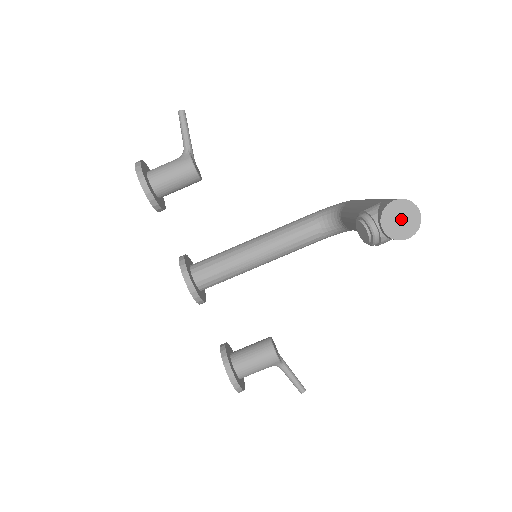
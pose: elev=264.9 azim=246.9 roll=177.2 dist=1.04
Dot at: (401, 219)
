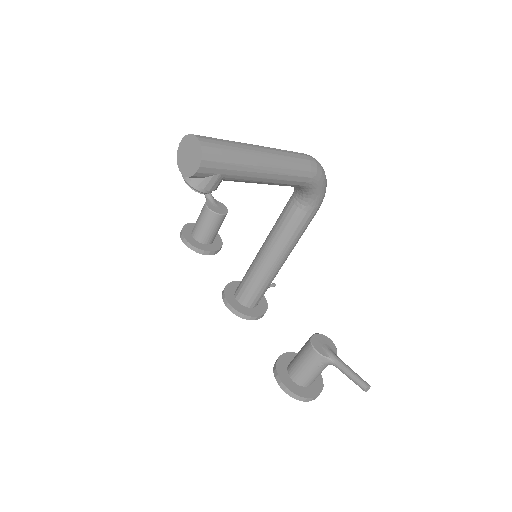
Dot at: (189, 155)
